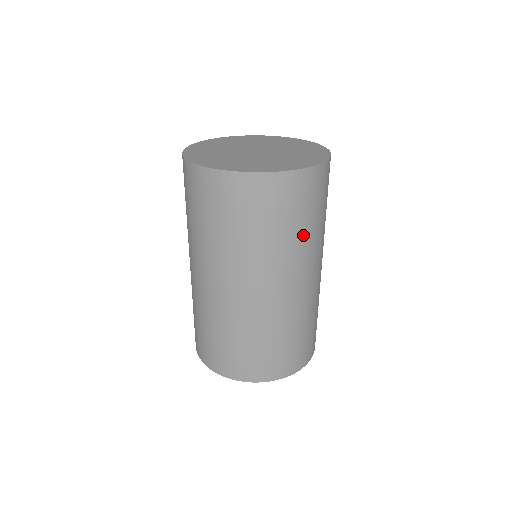
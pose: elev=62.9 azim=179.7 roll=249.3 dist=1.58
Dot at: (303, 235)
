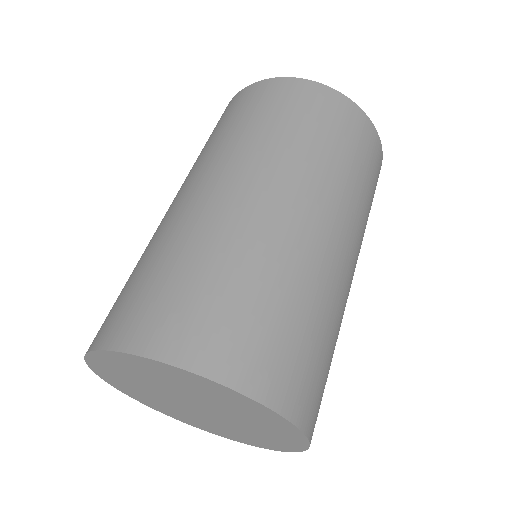
Dot at: (348, 174)
